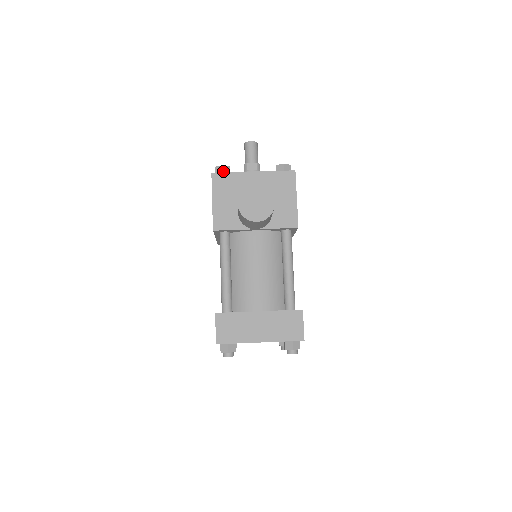
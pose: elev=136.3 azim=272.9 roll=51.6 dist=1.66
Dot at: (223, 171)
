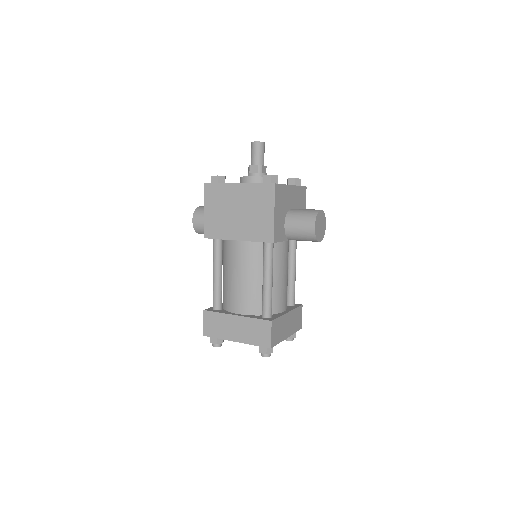
Dot at: (277, 181)
